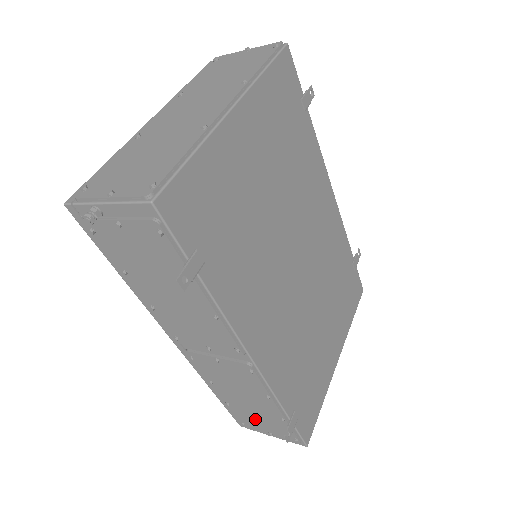
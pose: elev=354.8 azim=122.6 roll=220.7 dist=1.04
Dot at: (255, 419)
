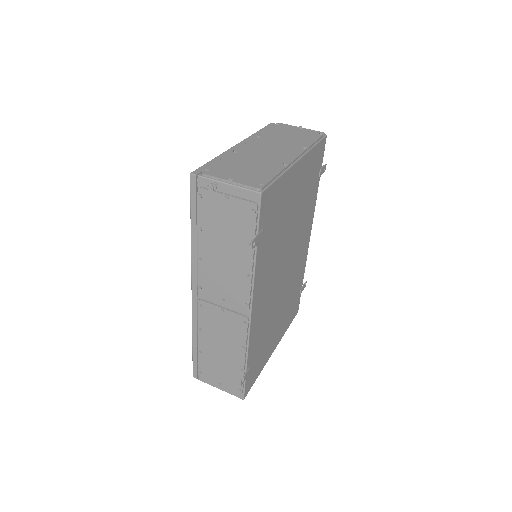
Dot at: (216, 369)
